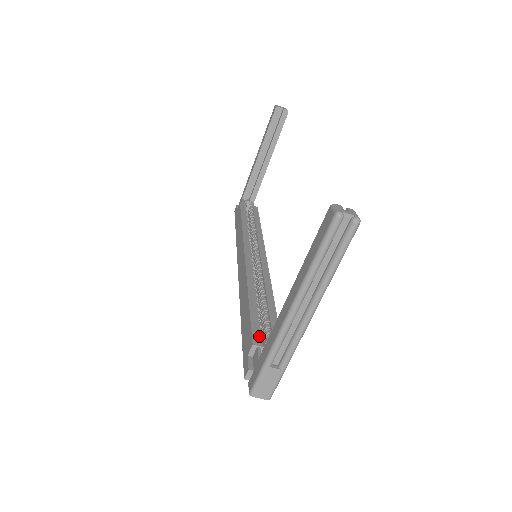
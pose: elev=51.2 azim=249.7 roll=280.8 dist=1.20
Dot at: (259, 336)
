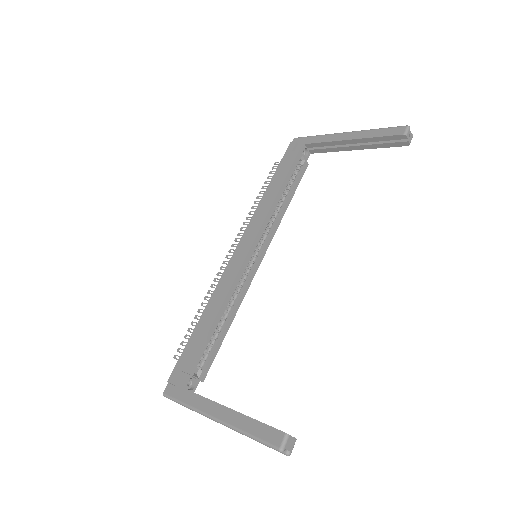
Dot at: (197, 364)
